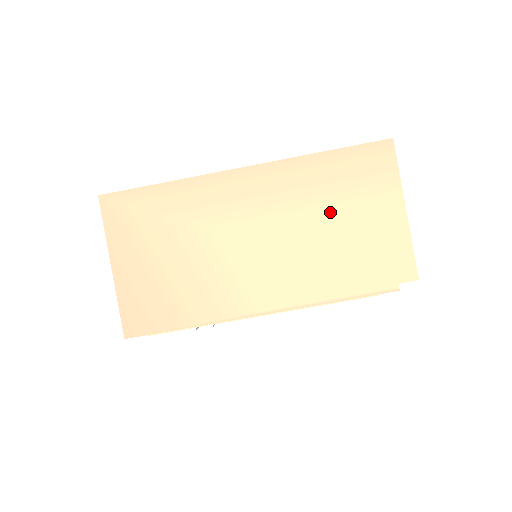
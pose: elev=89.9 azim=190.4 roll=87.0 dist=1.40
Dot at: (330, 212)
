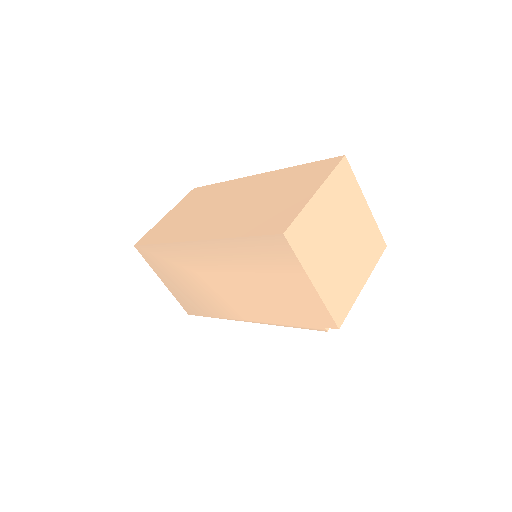
Dot at: (260, 277)
